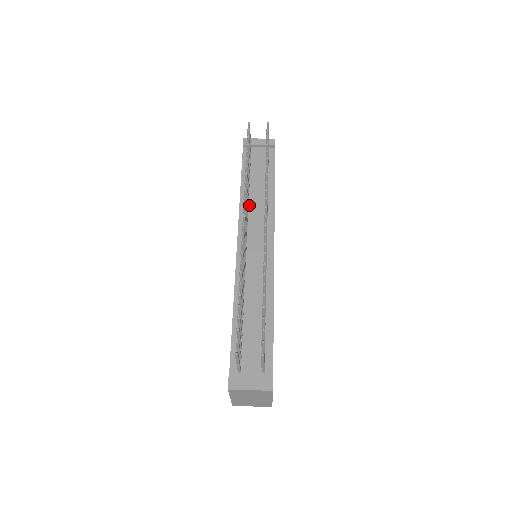
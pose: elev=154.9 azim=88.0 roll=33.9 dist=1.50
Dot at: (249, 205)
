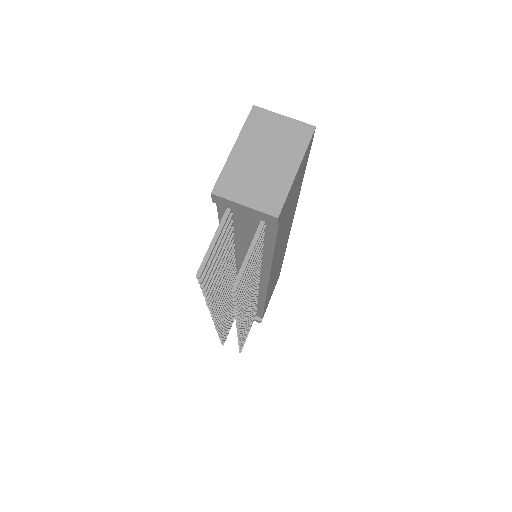
Dot at: (236, 254)
